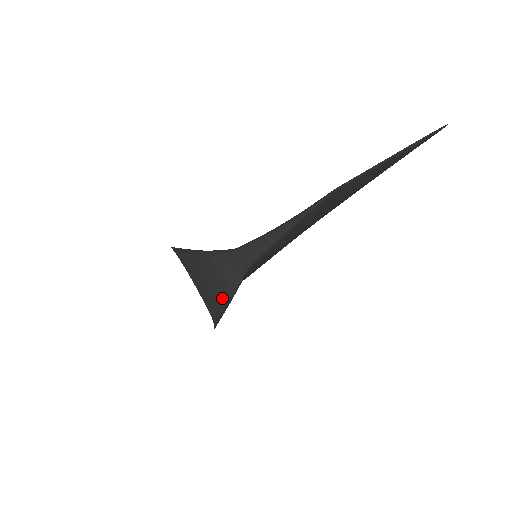
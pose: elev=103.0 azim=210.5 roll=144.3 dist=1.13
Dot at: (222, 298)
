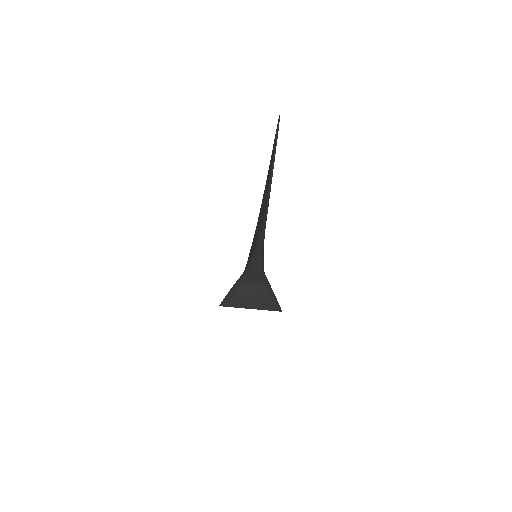
Dot at: (269, 297)
